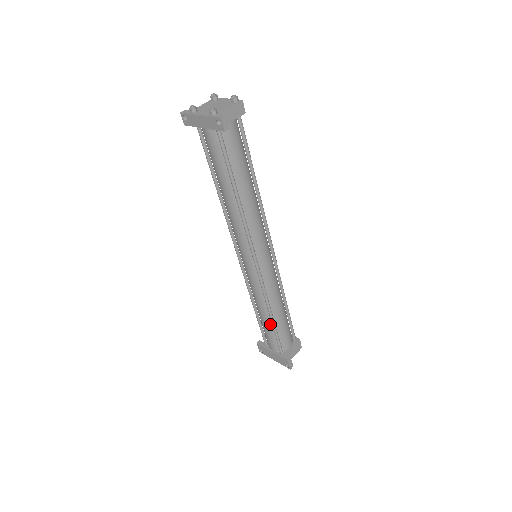
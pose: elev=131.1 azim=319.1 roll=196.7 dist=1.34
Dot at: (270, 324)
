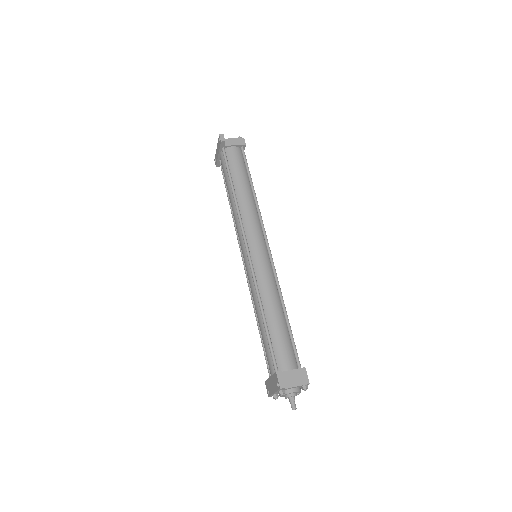
Dot at: (264, 328)
